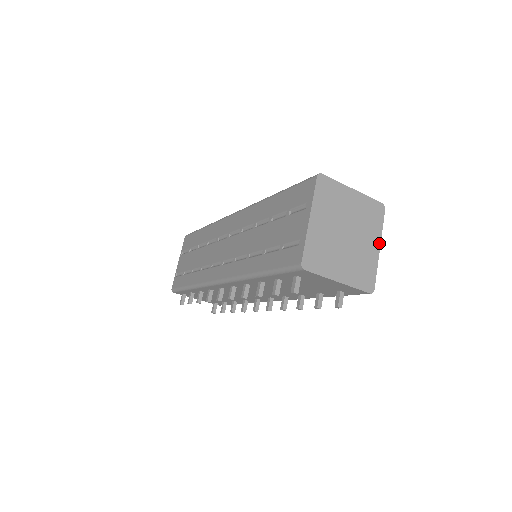
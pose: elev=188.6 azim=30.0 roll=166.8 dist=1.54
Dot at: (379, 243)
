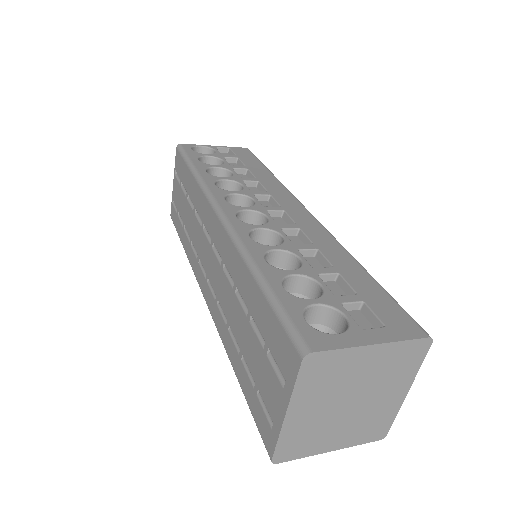
Dot at: (408, 387)
